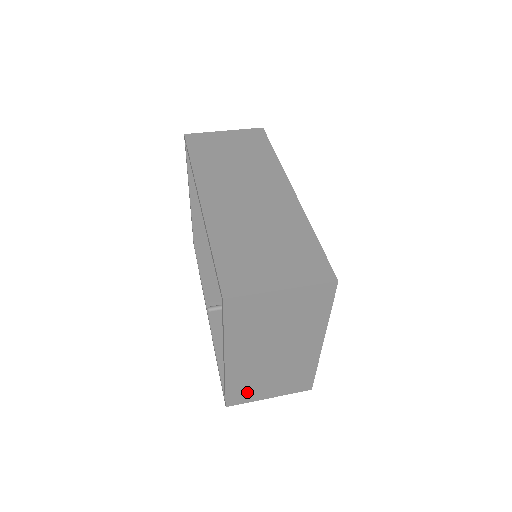
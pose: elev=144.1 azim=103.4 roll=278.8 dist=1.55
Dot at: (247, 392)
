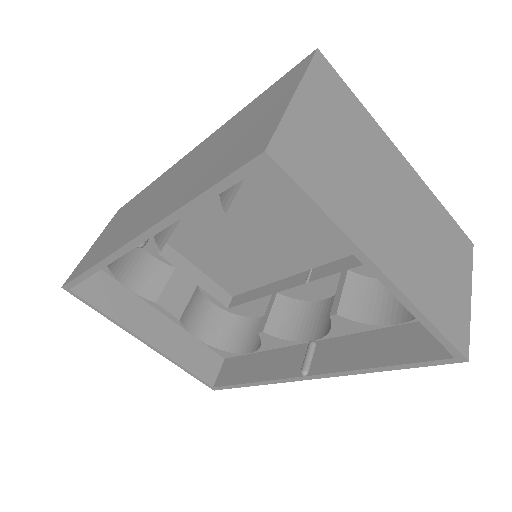
Dot at: (451, 309)
